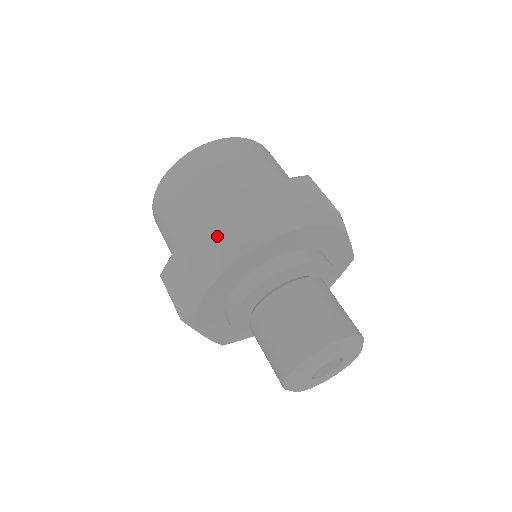
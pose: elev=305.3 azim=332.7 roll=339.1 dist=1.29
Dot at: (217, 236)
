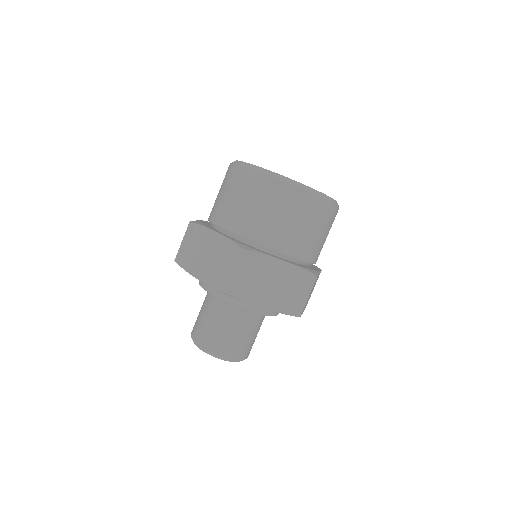
Dot at: occluded
